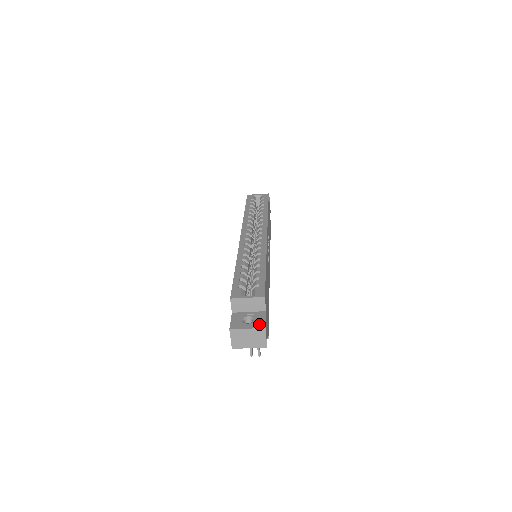
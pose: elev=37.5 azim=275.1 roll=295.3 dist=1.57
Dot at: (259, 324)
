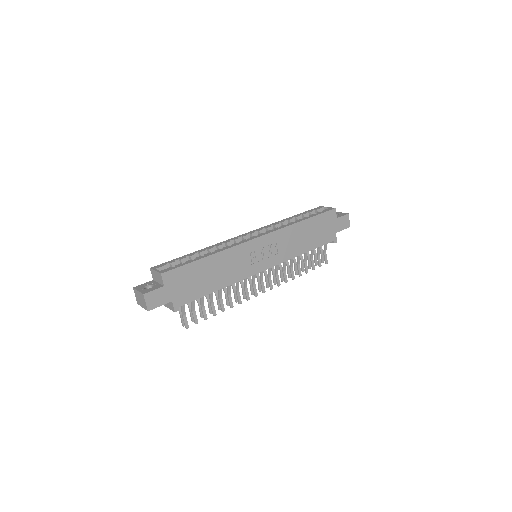
Dot at: (146, 291)
